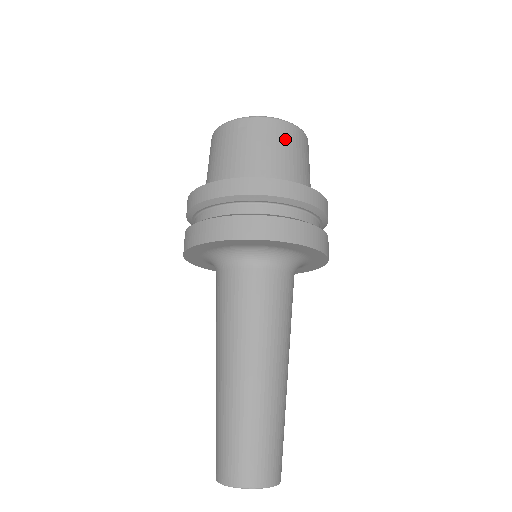
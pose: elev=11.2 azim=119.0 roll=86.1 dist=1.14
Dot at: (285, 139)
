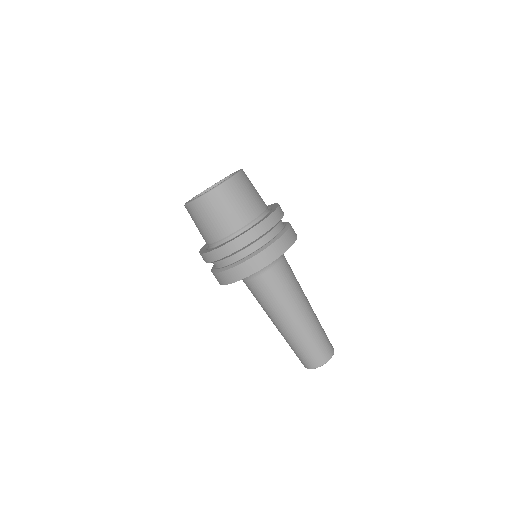
Dot at: (205, 211)
